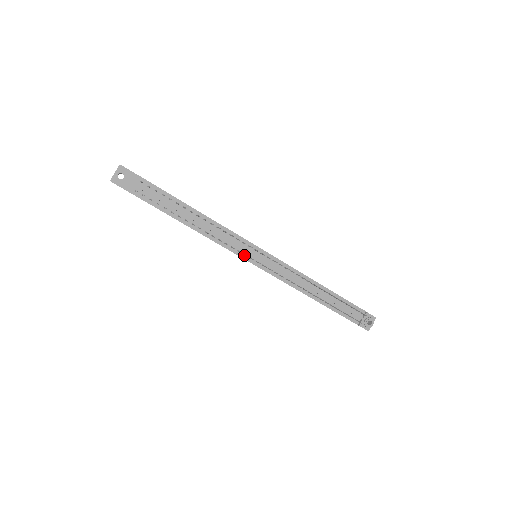
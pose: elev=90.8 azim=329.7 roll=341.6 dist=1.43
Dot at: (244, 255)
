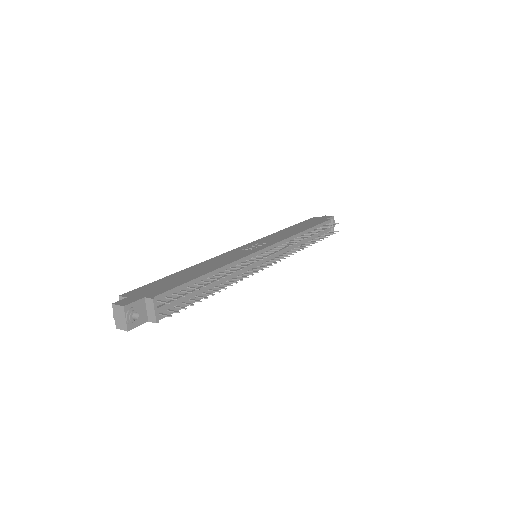
Dot at: (257, 267)
